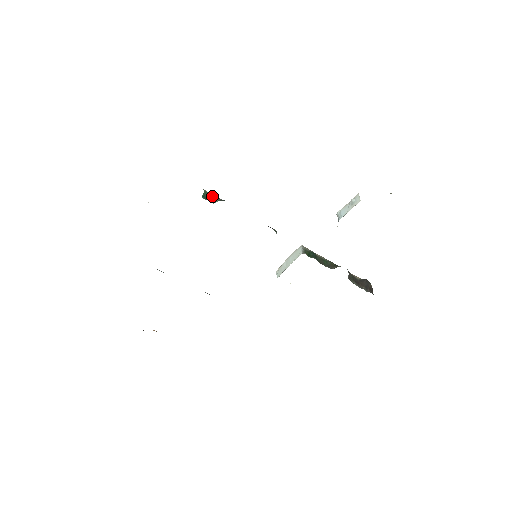
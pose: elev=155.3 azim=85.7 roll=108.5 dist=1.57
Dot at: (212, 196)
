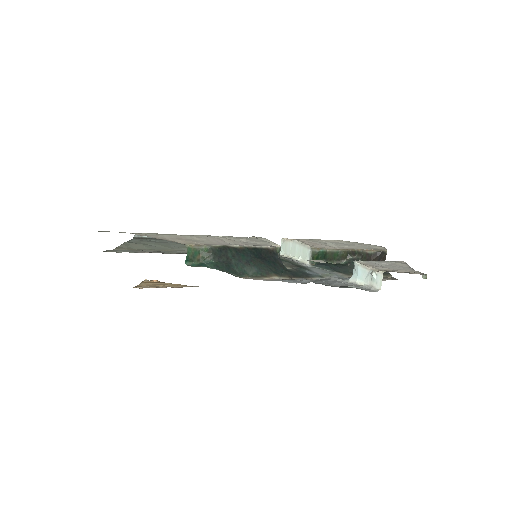
Dot at: (198, 249)
